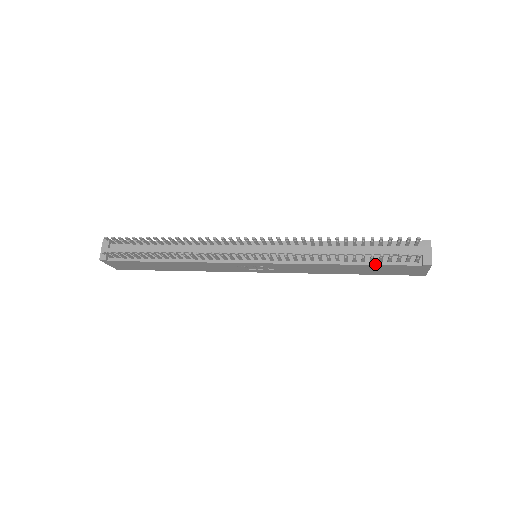
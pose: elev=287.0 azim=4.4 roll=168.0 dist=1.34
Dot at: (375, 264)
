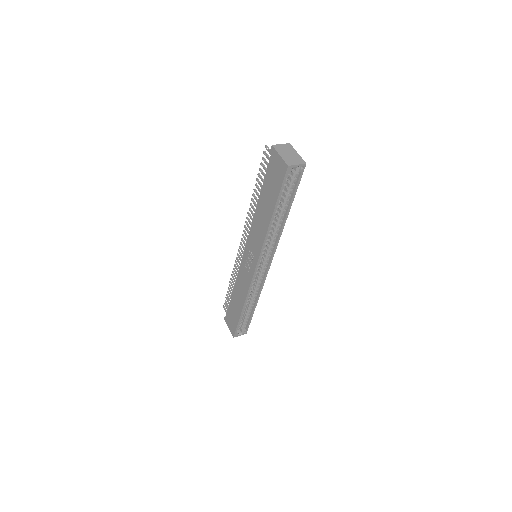
Dot at: (264, 182)
